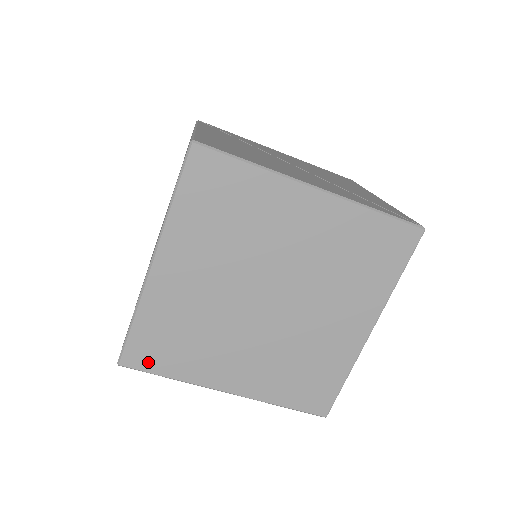
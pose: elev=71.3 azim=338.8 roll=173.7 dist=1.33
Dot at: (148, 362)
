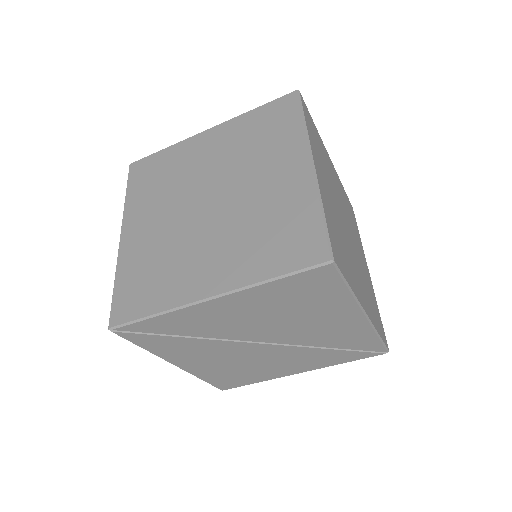
Dot at: (340, 264)
